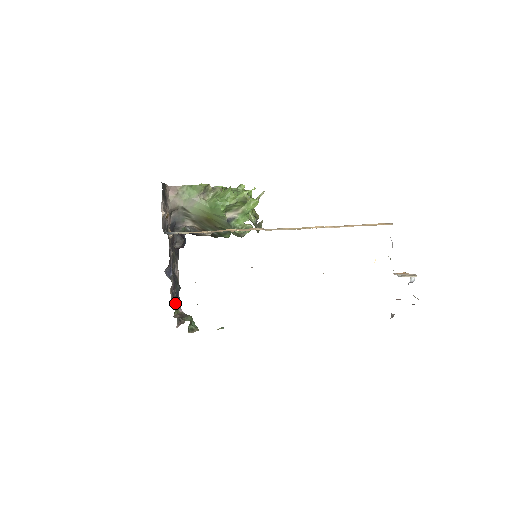
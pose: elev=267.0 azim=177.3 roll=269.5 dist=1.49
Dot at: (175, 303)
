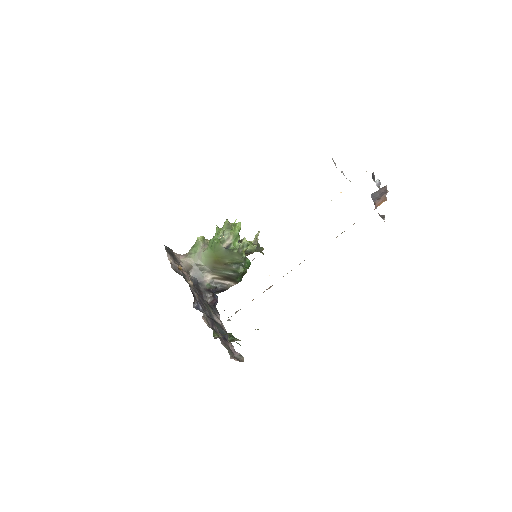
Dot at: occluded
